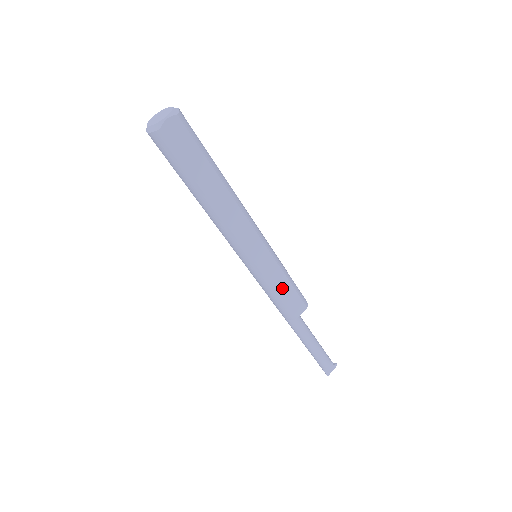
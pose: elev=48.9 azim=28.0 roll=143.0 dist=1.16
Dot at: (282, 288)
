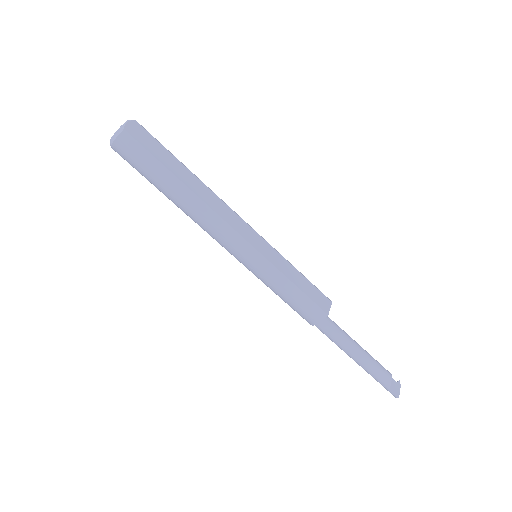
Dot at: (297, 280)
